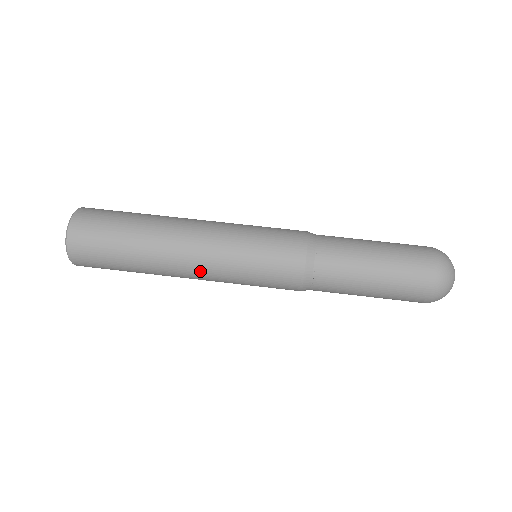
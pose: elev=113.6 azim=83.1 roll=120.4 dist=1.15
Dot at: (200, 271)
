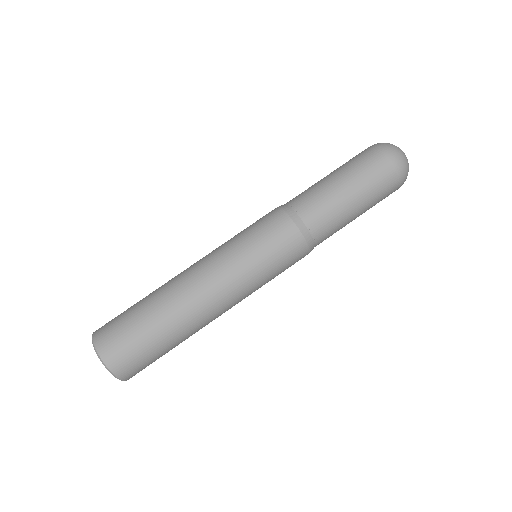
Dot at: occluded
